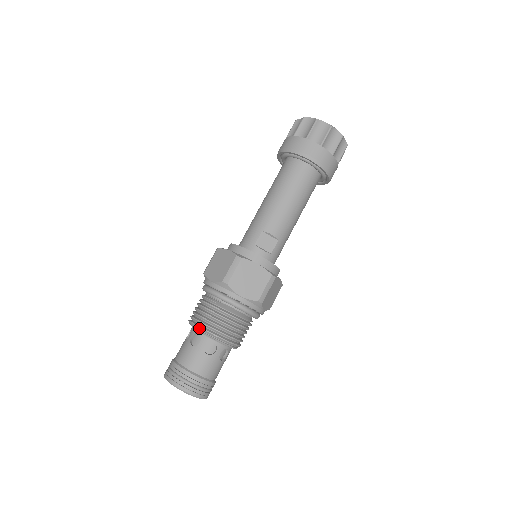
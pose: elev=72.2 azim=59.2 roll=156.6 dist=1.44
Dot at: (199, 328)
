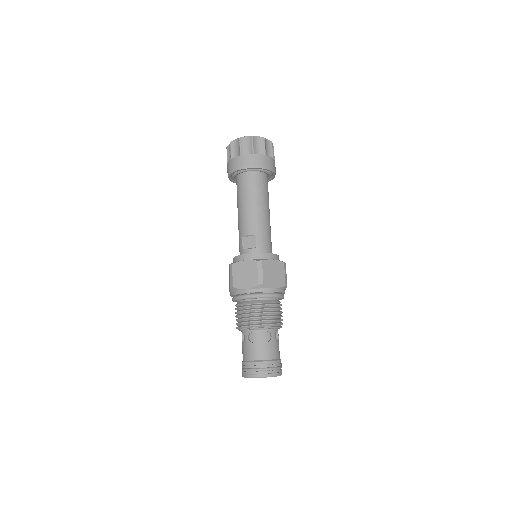
Dot at: (238, 328)
